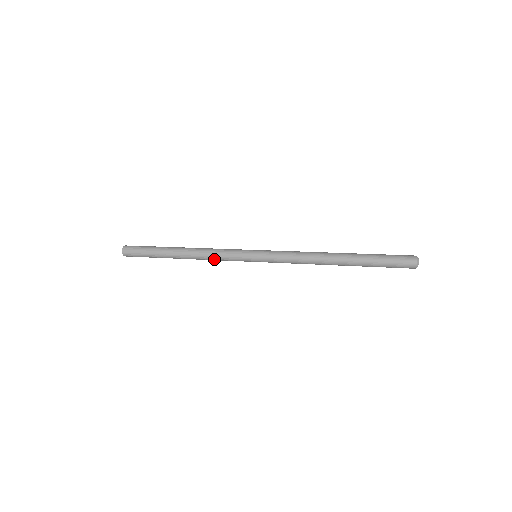
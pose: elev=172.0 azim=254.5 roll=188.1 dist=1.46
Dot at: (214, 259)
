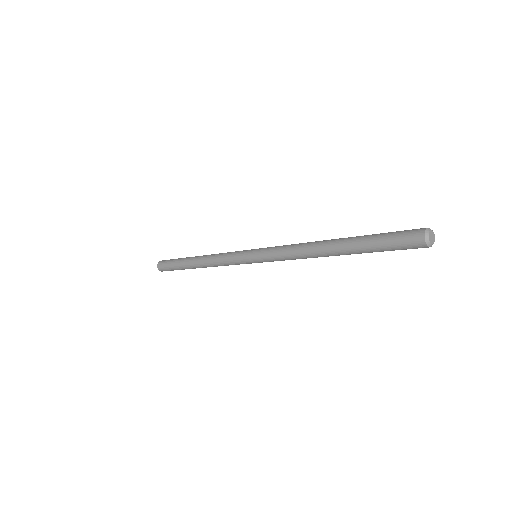
Dot at: (221, 265)
